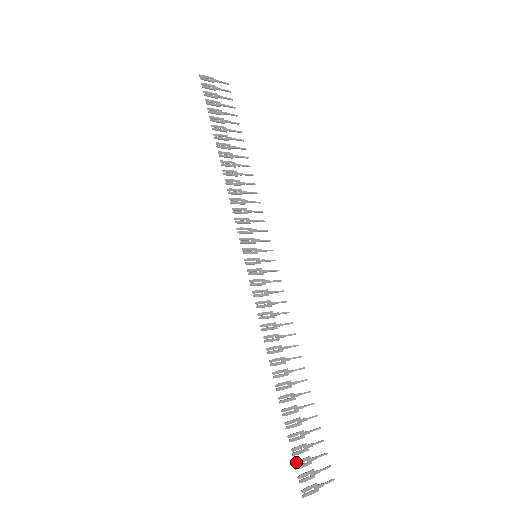
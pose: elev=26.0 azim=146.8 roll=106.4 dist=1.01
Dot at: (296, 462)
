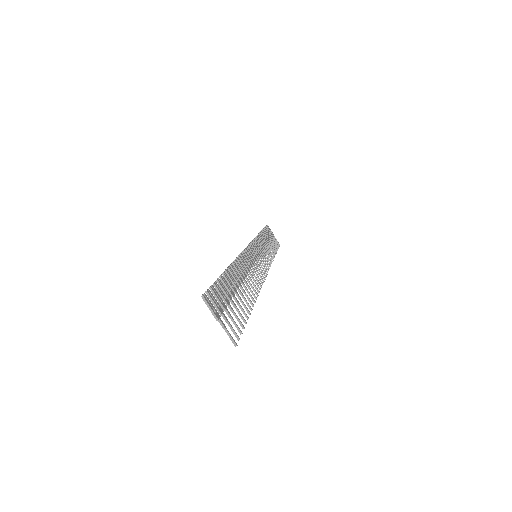
Dot at: (213, 286)
